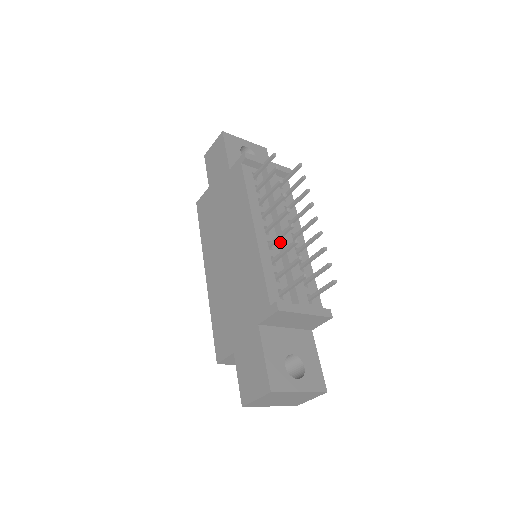
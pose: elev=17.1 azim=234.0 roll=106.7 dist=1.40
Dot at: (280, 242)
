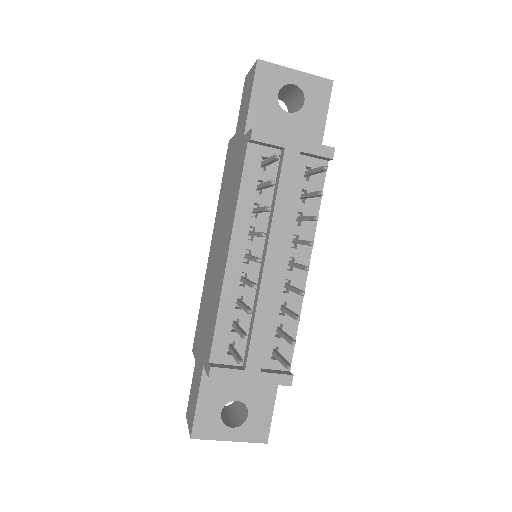
Dot at: (259, 277)
